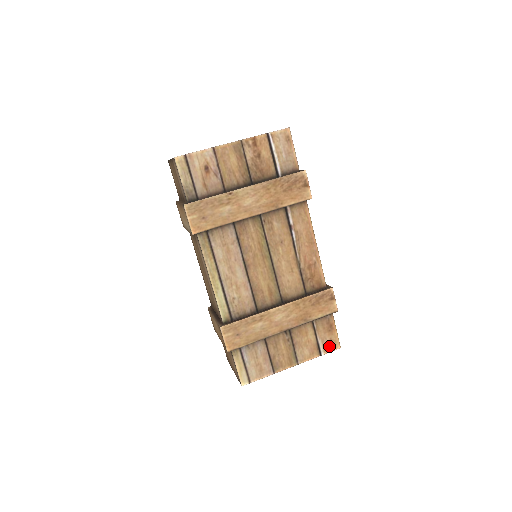
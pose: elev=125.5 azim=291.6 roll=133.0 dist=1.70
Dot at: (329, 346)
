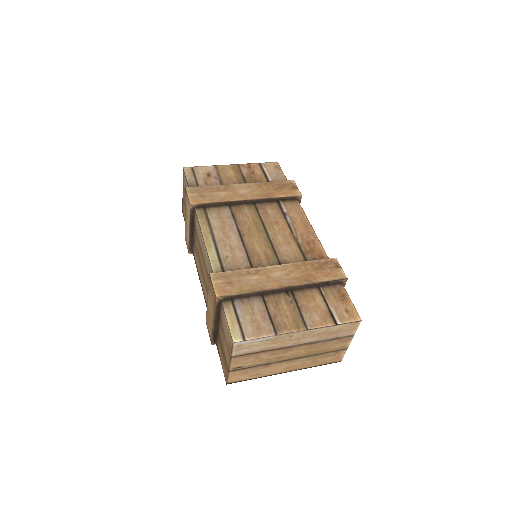
Dot at: (345, 316)
